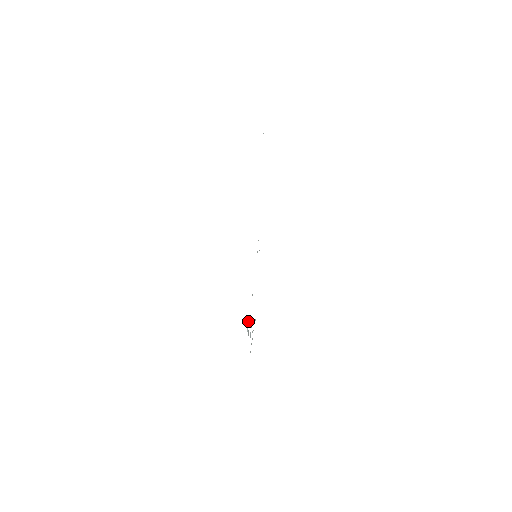
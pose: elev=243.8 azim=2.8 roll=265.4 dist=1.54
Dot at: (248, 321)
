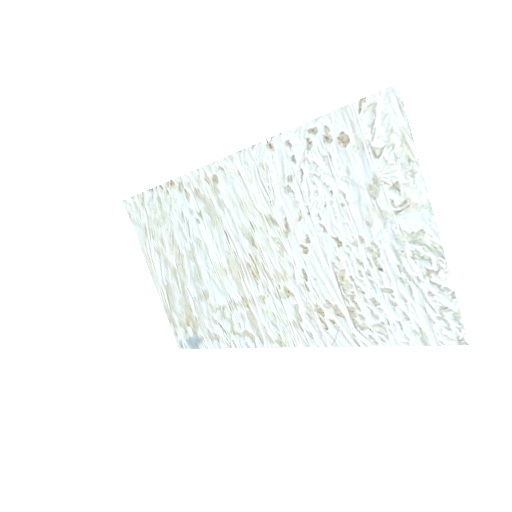
Dot at: (254, 345)
